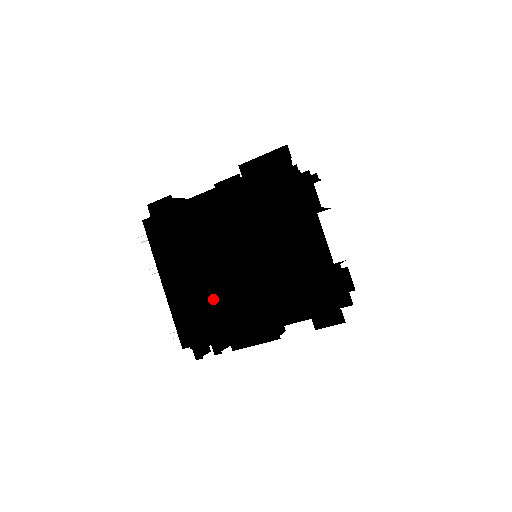
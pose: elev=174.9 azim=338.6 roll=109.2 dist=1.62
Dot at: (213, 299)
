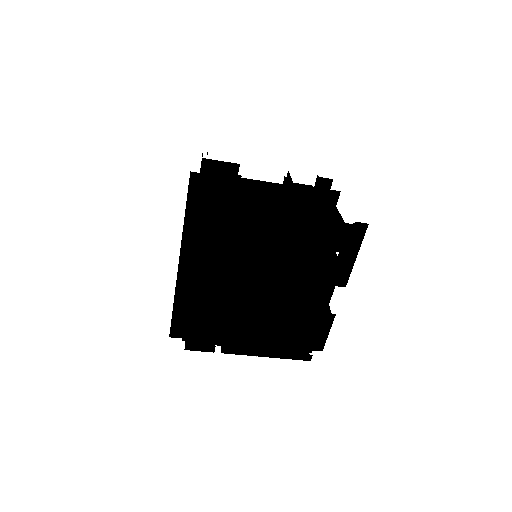
Dot at: occluded
